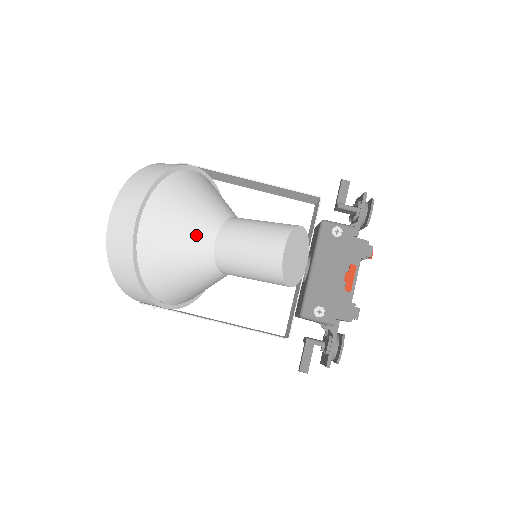
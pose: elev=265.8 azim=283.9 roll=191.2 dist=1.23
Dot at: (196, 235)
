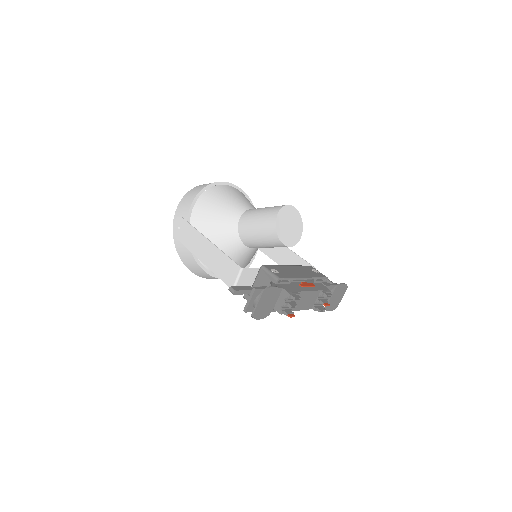
Dot at: (245, 203)
